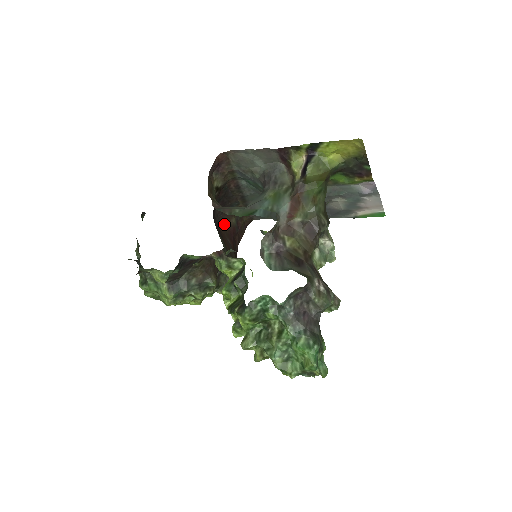
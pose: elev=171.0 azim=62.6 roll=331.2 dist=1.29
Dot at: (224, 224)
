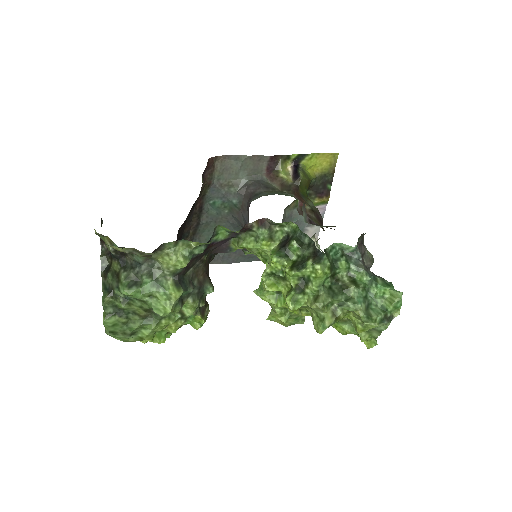
Dot at: occluded
